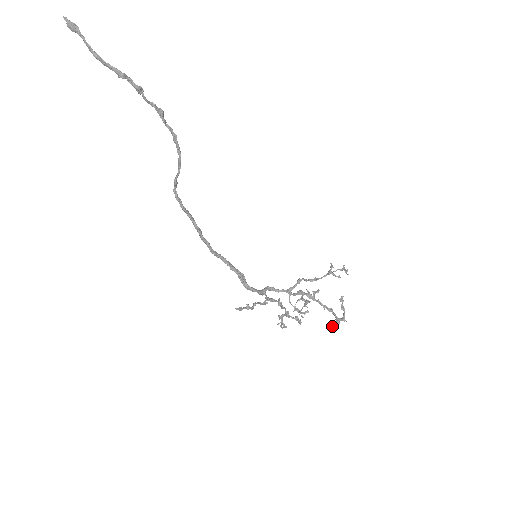
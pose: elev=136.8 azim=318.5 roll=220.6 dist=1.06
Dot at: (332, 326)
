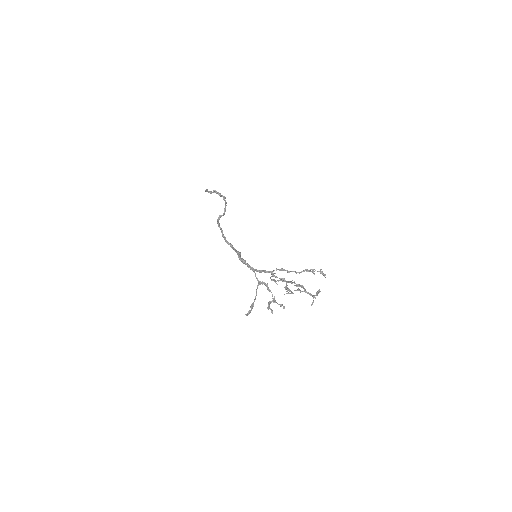
Dot at: (298, 289)
